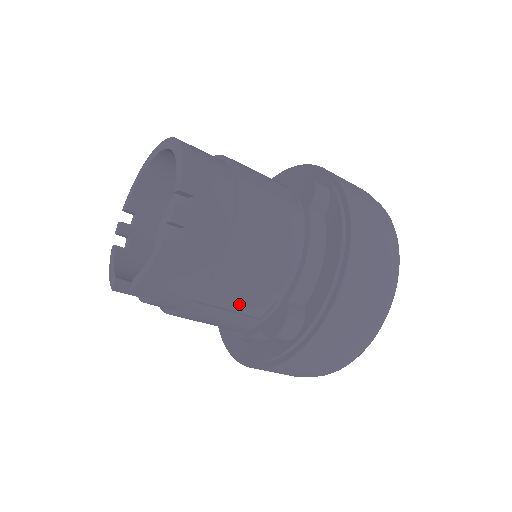
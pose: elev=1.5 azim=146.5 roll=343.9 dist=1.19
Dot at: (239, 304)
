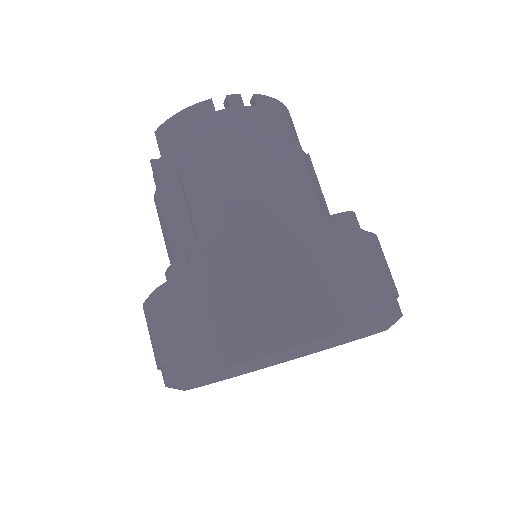
Dot at: (199, 208)
